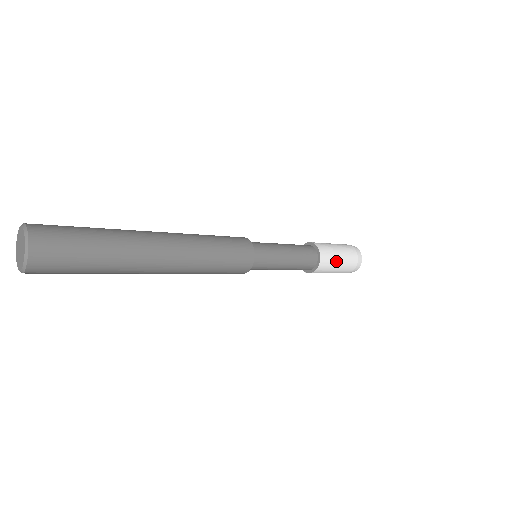
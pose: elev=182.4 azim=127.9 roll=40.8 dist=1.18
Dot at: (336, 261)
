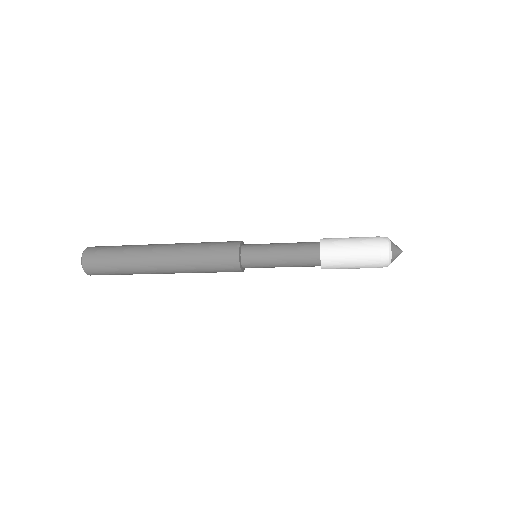
Dot at: (345, 259)
